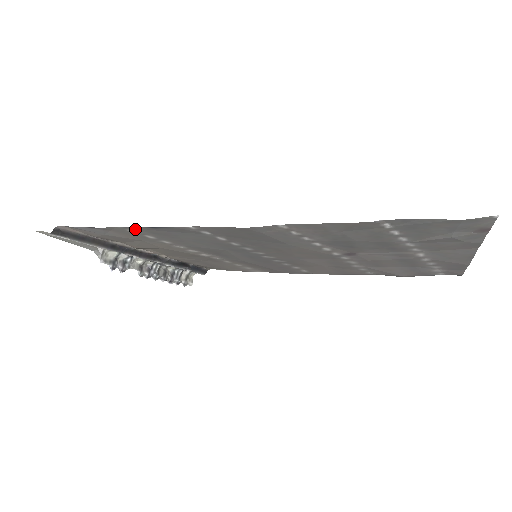
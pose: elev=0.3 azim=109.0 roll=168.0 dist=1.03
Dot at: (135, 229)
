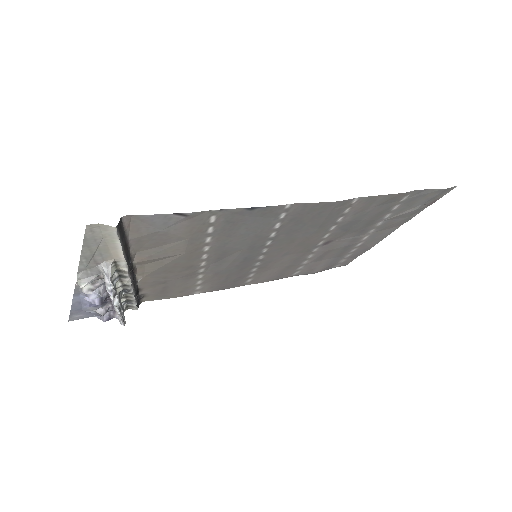
Dot at: (222, 214)
